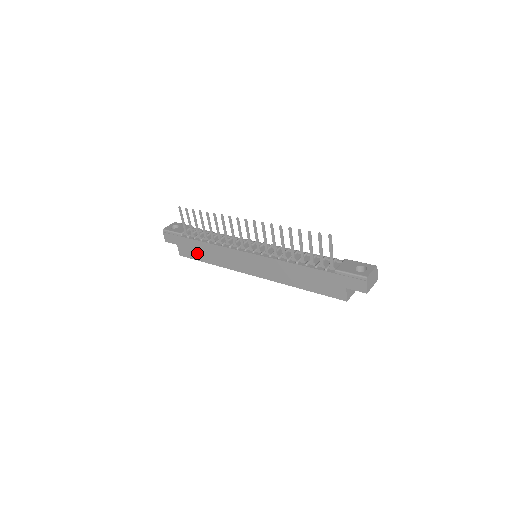
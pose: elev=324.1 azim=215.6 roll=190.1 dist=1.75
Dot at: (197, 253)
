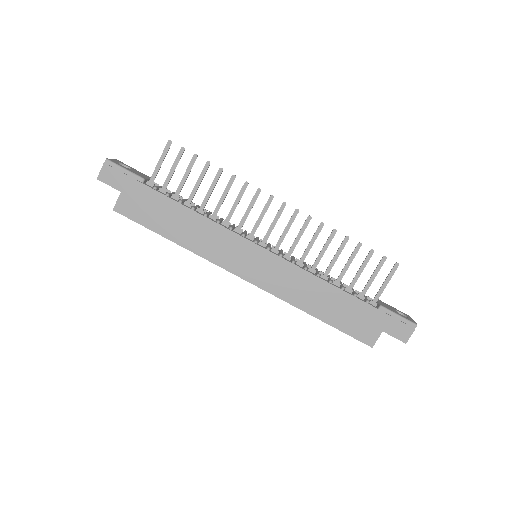
Dot at: (157, 218)
